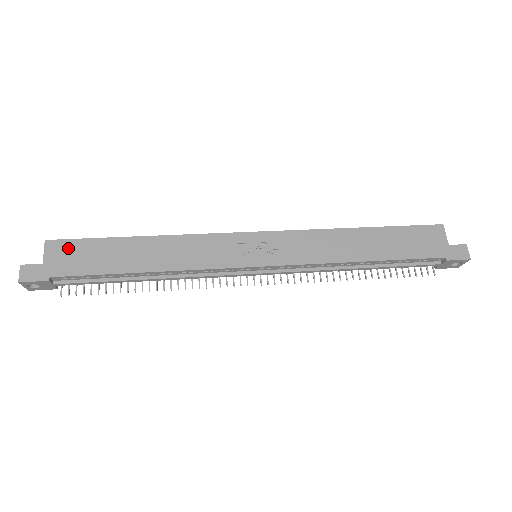
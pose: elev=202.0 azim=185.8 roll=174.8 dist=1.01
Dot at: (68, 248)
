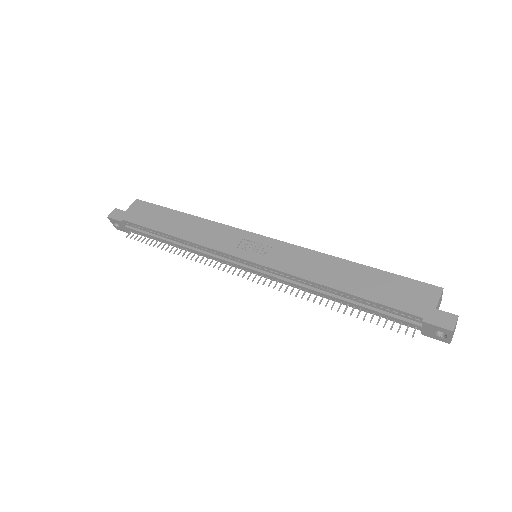
Dot at: (144, 207)
